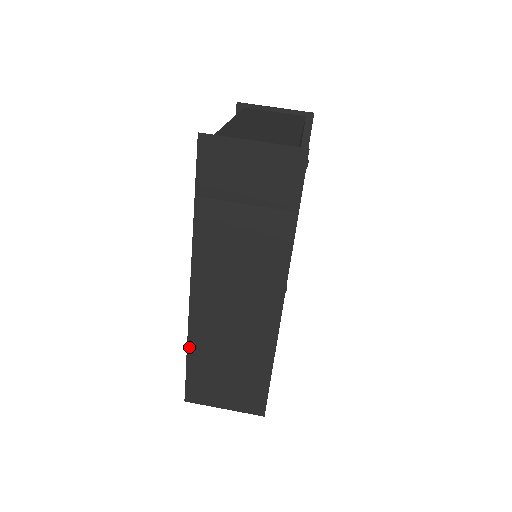
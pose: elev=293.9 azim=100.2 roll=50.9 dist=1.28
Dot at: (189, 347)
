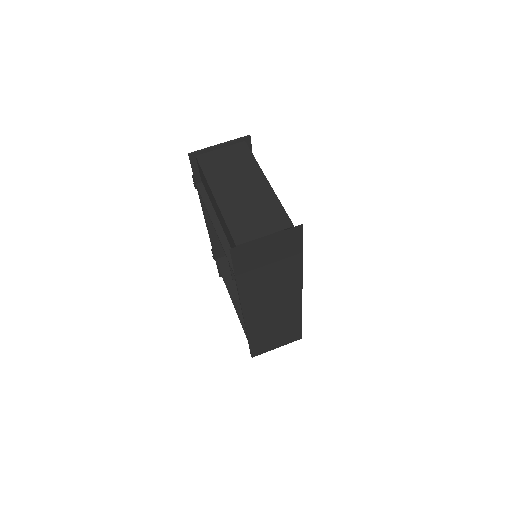
Dot at: (249, 337)
